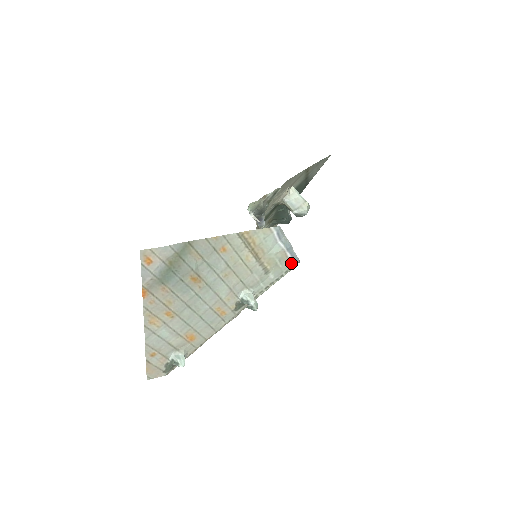
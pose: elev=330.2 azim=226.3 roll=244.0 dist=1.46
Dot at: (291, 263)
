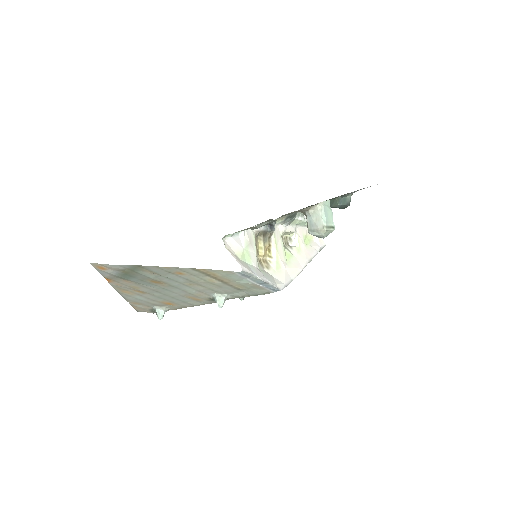
Dot at: (269, 290)
